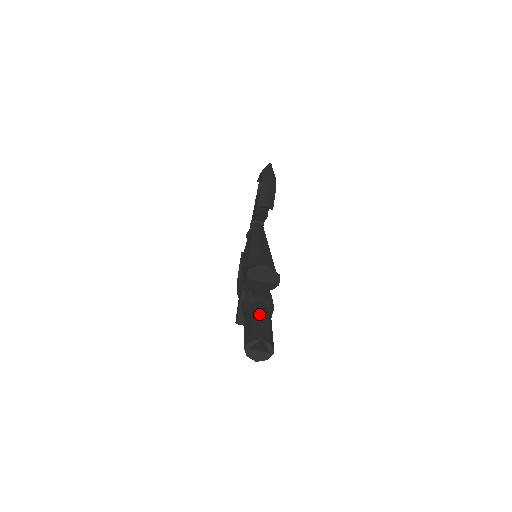
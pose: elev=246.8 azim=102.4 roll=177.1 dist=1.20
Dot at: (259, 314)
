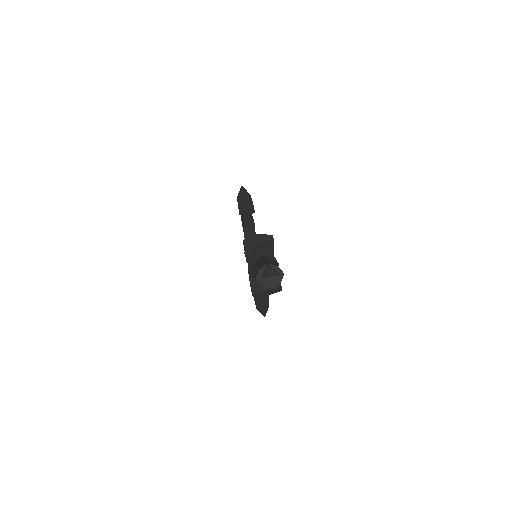
Dot at: (262, 259)
